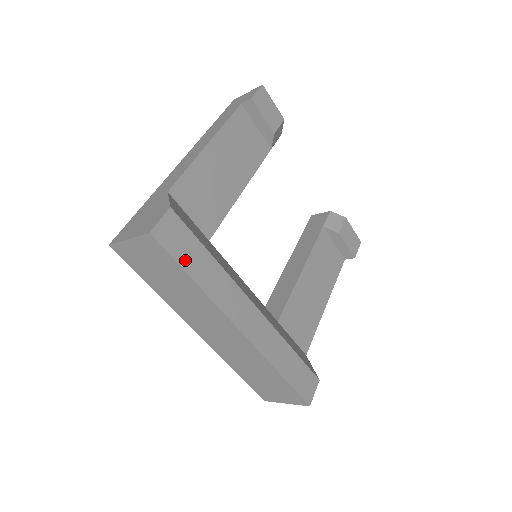
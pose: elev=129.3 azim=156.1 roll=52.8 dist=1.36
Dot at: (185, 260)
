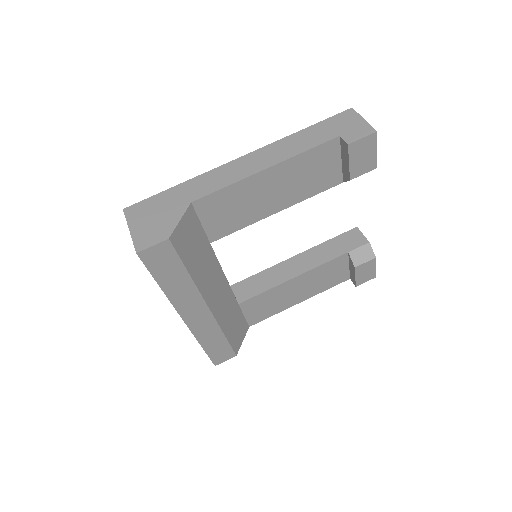
Dot at: (160, 274)
